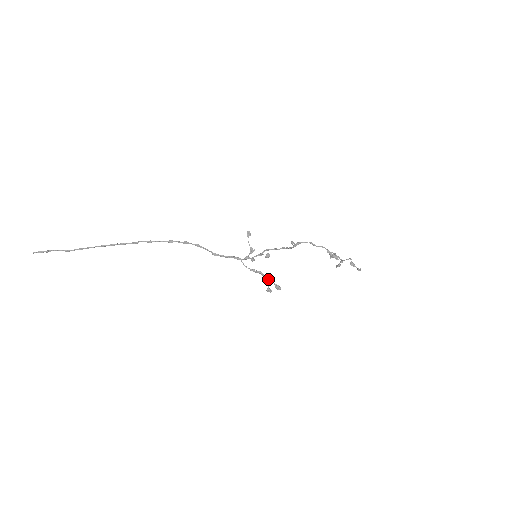
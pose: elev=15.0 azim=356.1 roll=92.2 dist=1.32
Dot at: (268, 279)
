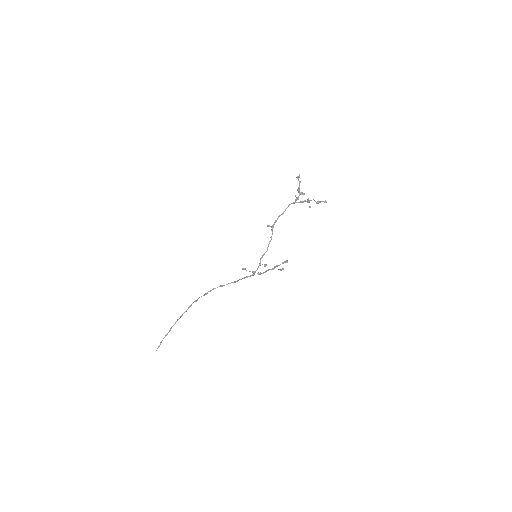
Dot at: occluded
